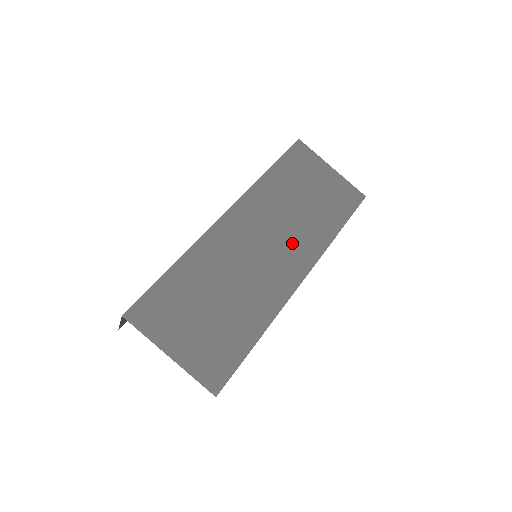
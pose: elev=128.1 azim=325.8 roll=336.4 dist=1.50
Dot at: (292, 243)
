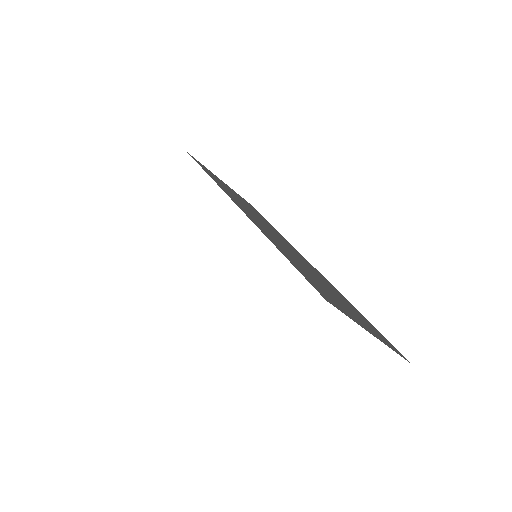
Dot at: occluded
